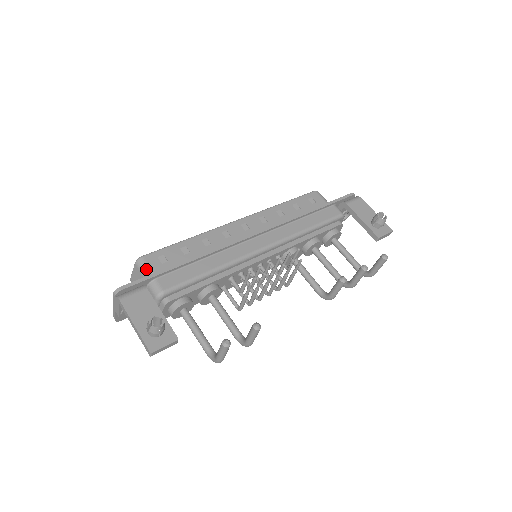
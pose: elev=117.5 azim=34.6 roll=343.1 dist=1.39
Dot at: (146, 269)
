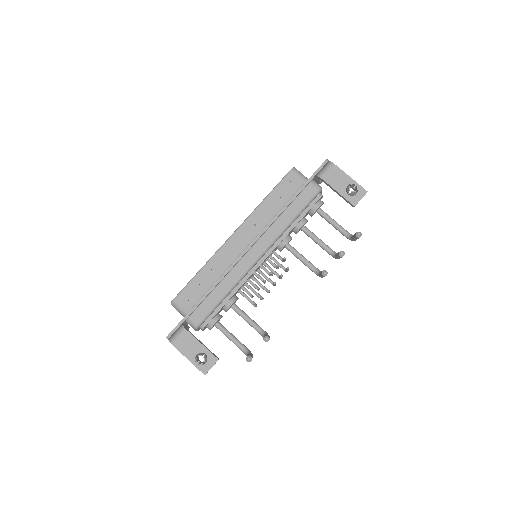
Dot at: (180, 309)
